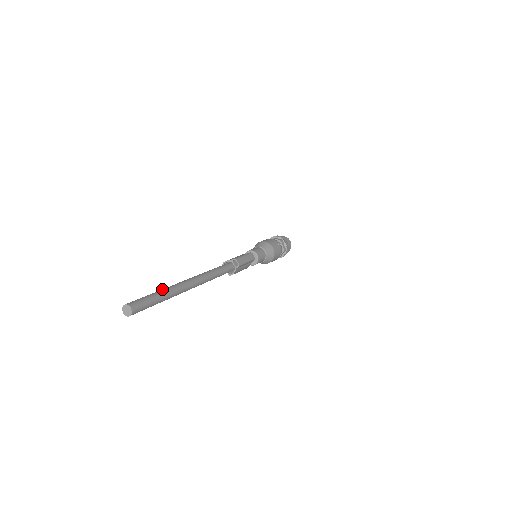
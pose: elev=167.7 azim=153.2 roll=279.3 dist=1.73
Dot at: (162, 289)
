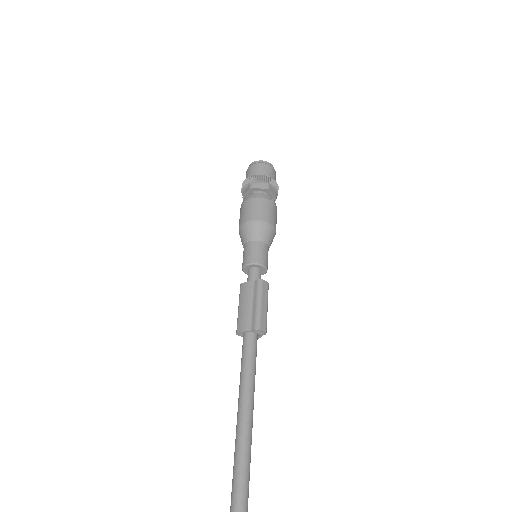
Dot at: out of frame
